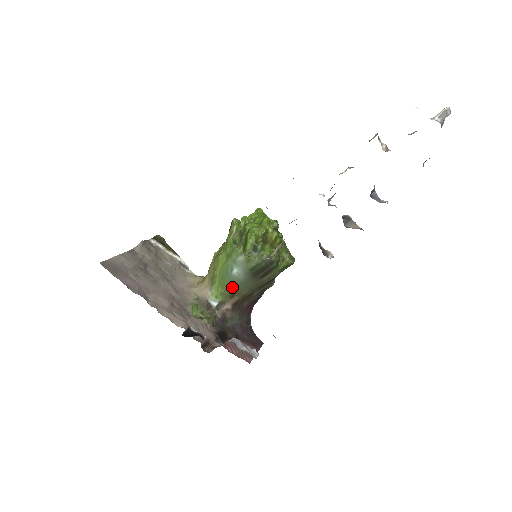
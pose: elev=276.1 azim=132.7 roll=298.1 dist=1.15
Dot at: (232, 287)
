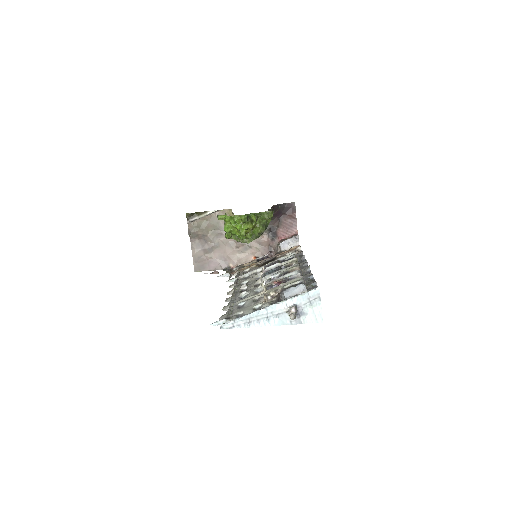
Dot at: occluded
